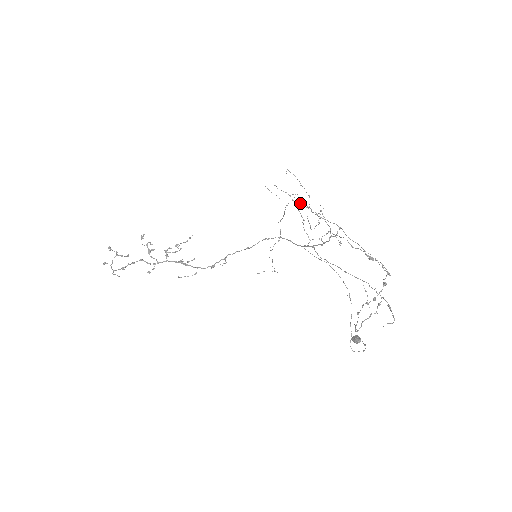
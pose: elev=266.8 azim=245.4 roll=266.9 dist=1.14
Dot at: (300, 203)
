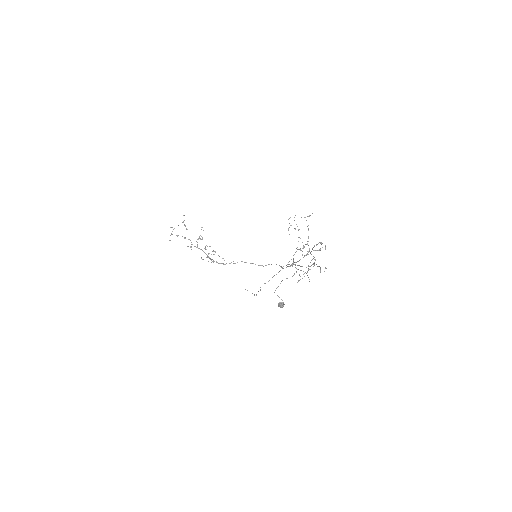
Dot at: occluded
